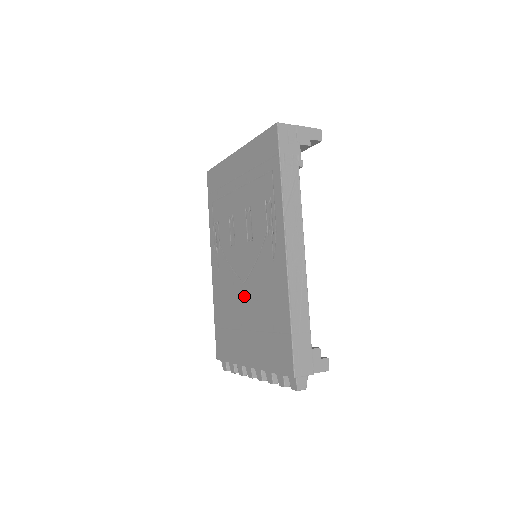
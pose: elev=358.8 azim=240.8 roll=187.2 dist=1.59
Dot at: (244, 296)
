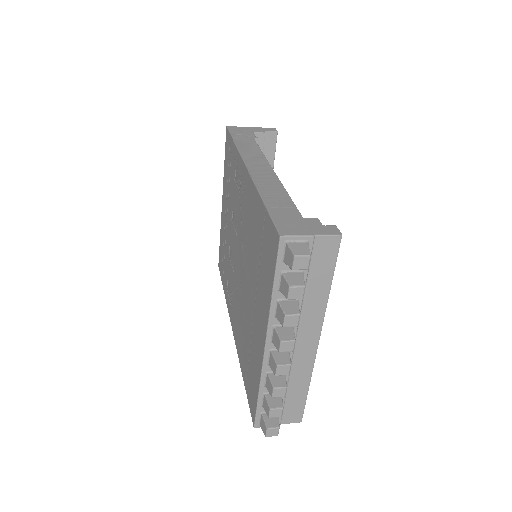
Dot at: (245, 285)
